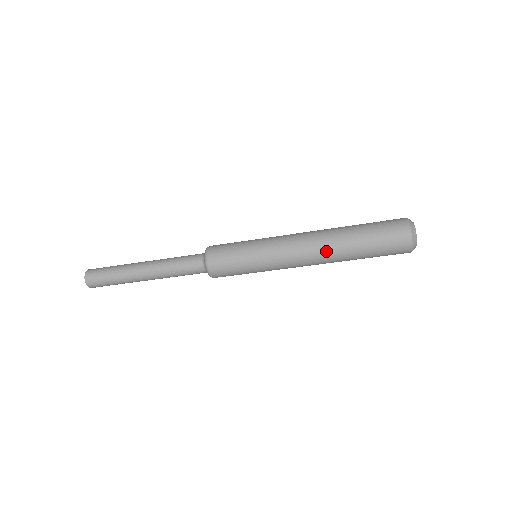
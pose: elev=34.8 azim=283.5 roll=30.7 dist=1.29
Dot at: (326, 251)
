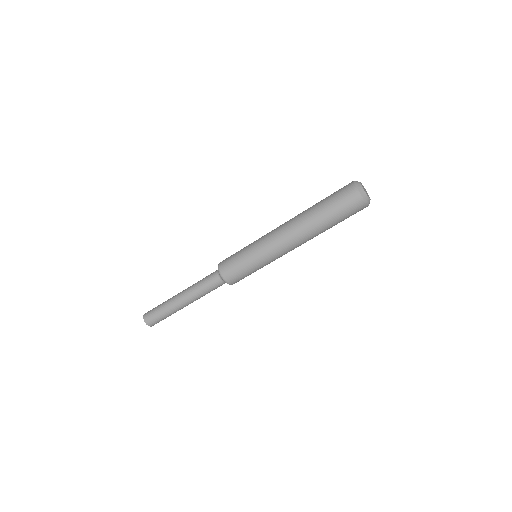
Dot at: (302, 232)
